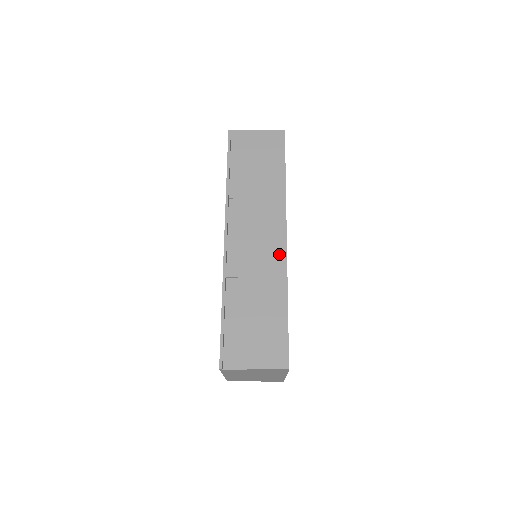
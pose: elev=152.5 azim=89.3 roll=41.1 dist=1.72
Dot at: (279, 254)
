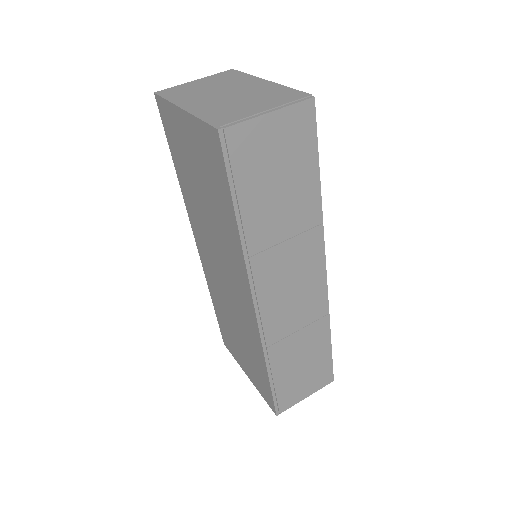
Dot at: (320, 295)
